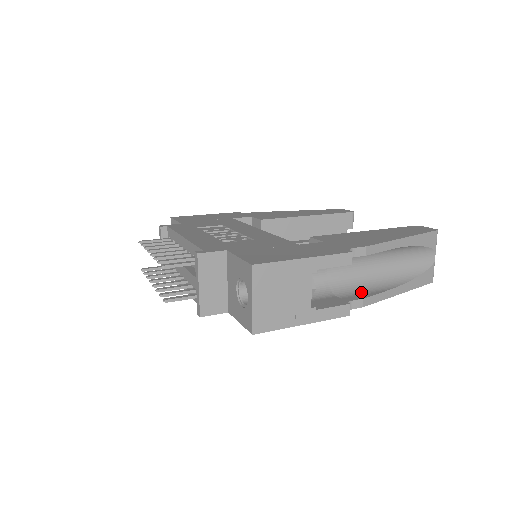
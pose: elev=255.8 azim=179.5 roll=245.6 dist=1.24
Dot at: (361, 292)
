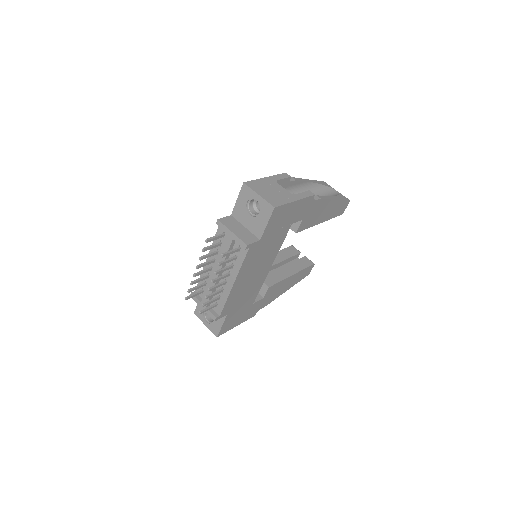
Dot at: occluded
